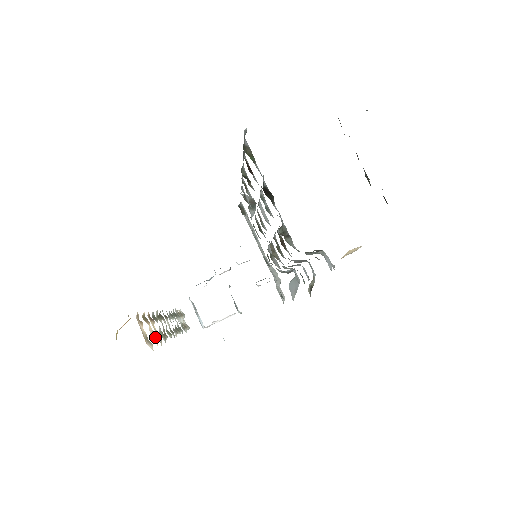
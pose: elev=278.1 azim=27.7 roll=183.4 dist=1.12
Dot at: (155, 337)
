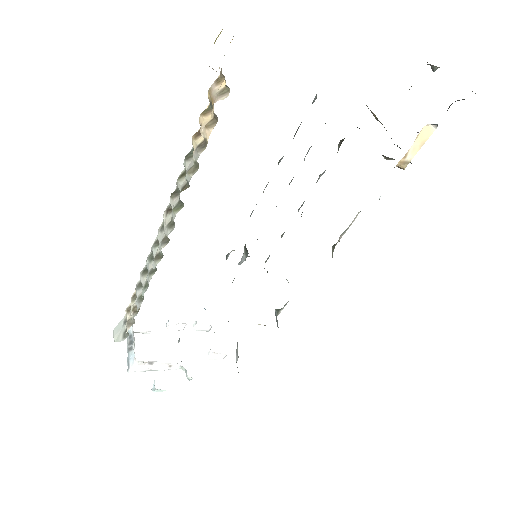
Dot at: (215, 119)
